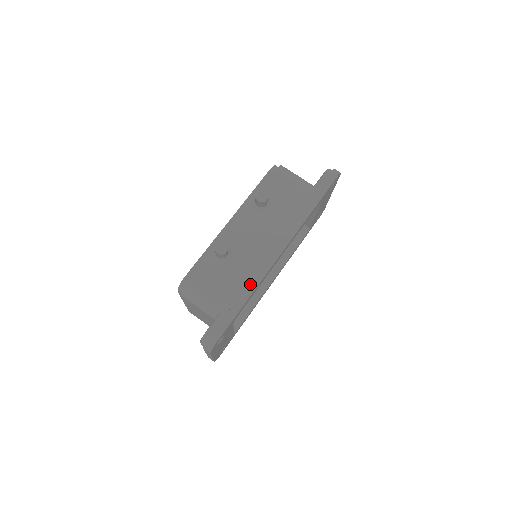
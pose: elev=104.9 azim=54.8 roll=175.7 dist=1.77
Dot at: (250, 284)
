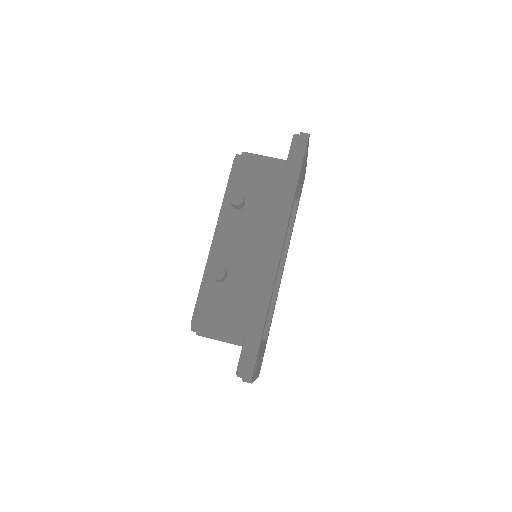
Dot at: (263, 296)
